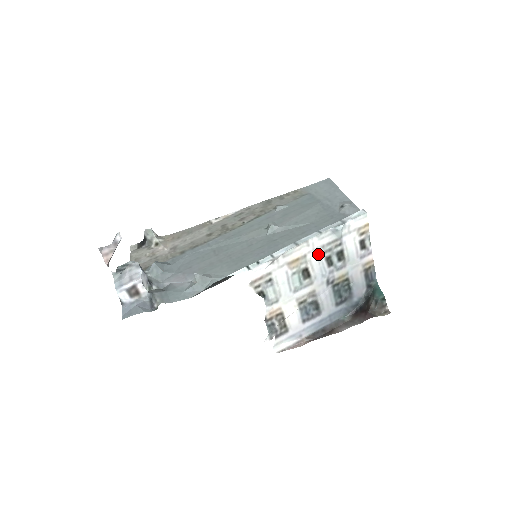
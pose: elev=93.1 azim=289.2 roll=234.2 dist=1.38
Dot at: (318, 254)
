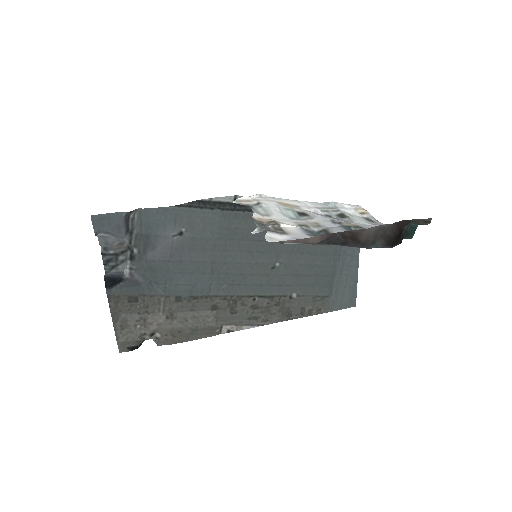
Dot at: (313, 210)
